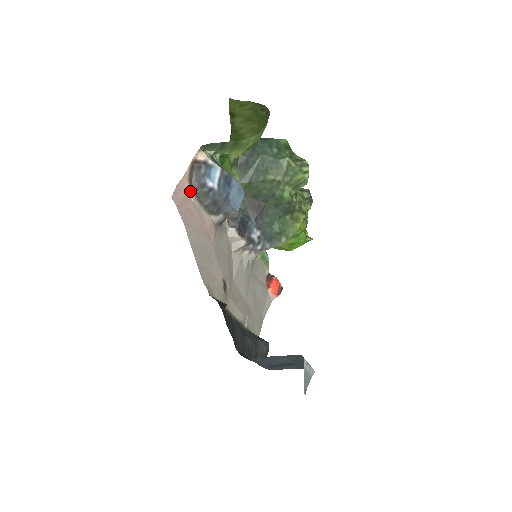
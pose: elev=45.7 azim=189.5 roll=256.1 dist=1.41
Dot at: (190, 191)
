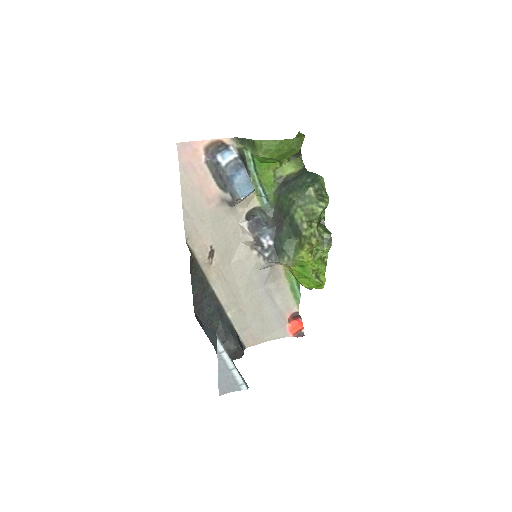
Dot at: (203, 155)
